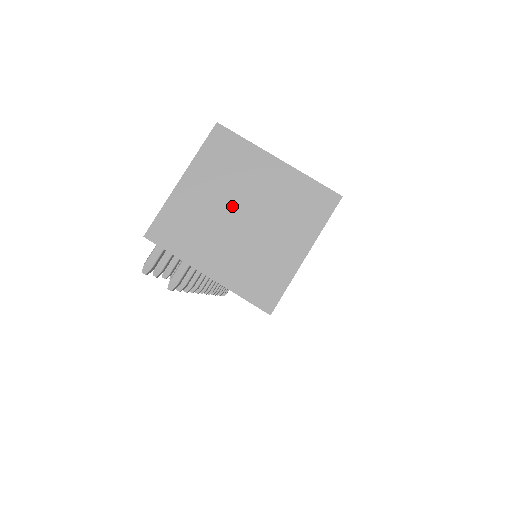
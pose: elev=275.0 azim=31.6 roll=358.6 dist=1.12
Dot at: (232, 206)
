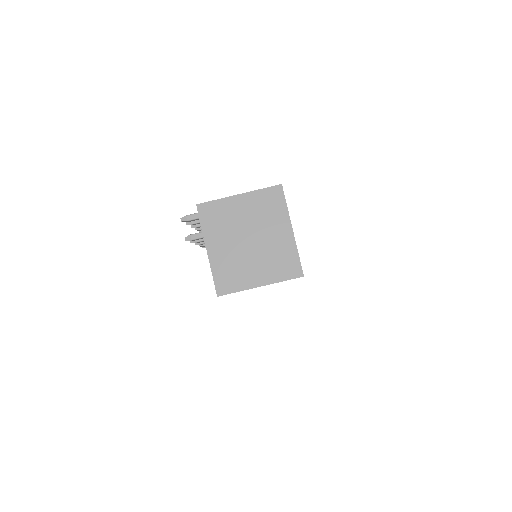
Dot at: (250, 230)
